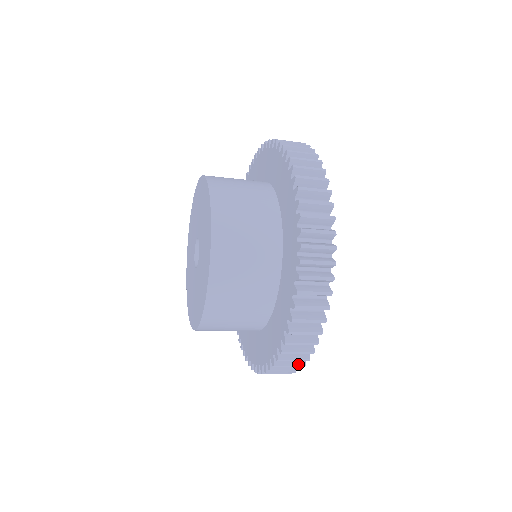
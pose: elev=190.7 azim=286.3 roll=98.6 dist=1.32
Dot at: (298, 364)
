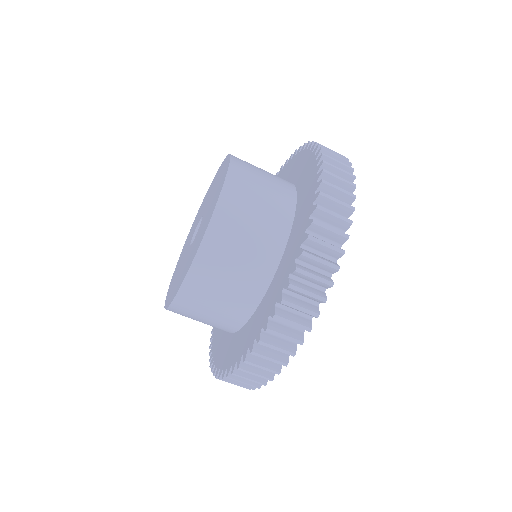
Dot at: (325, 278)
